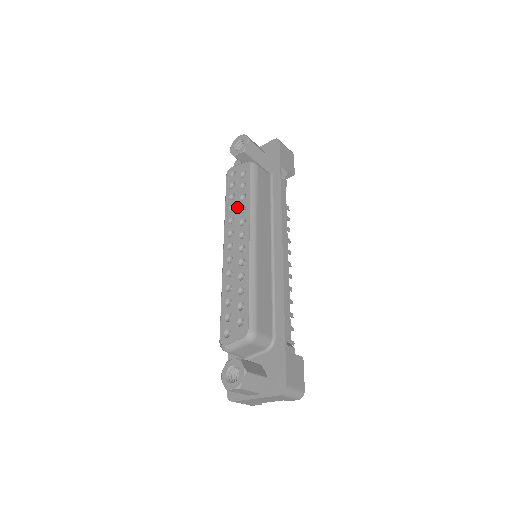
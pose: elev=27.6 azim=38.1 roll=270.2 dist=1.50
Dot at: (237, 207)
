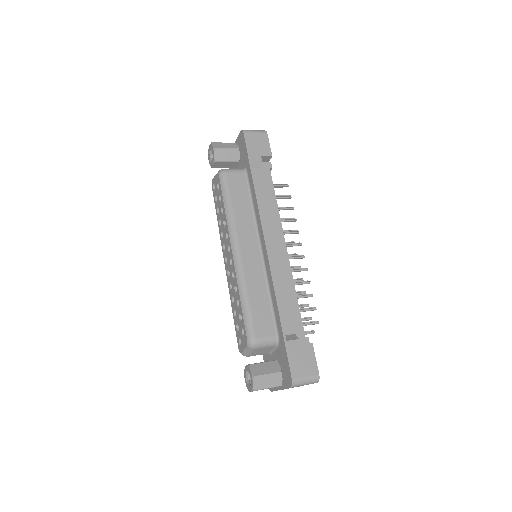
Dot at: (222, 221)
